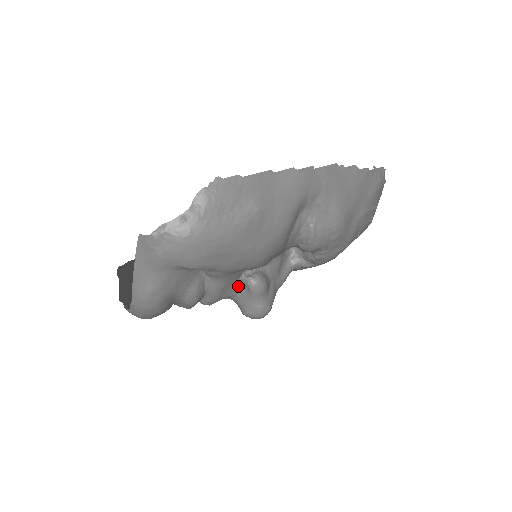
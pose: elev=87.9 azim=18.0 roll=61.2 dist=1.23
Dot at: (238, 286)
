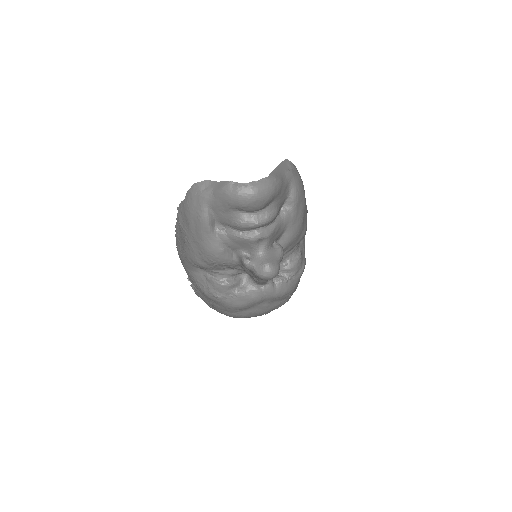
Dot at: (272, 244)
